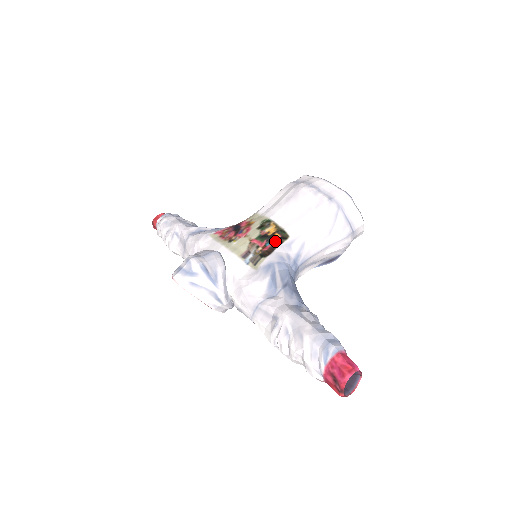
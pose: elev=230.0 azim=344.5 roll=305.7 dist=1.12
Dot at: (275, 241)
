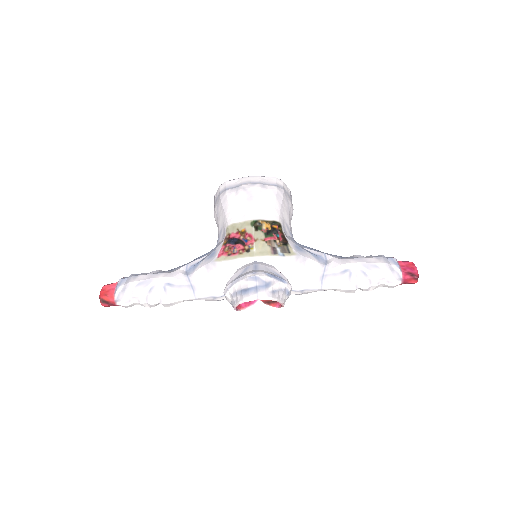
Dot at: (279, 231)
